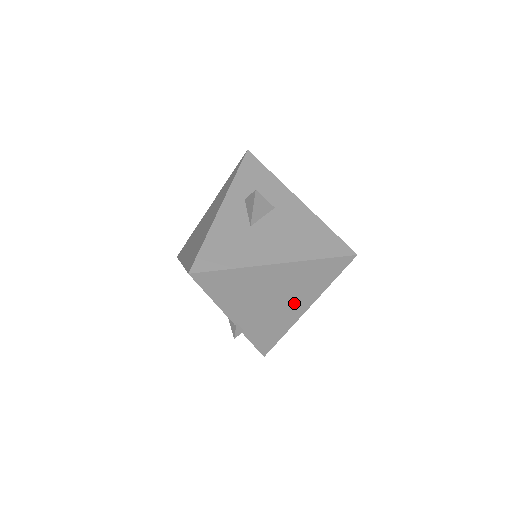
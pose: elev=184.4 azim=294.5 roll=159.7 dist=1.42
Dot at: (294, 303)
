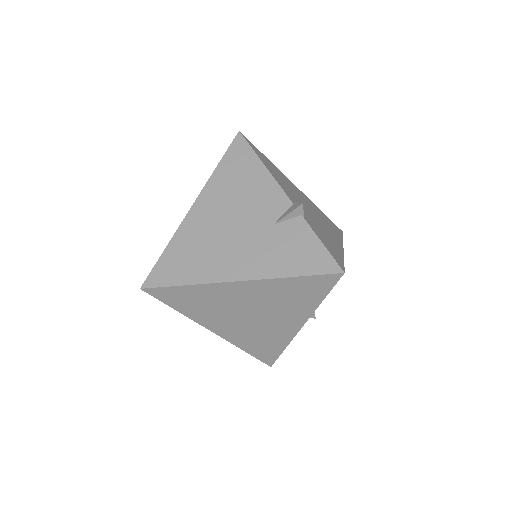
Dot at: (328, 231)
